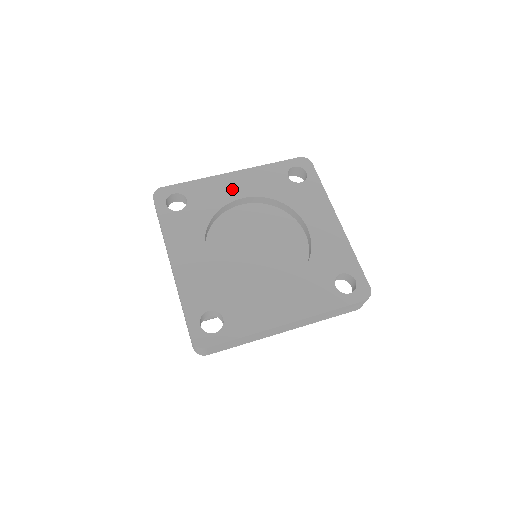
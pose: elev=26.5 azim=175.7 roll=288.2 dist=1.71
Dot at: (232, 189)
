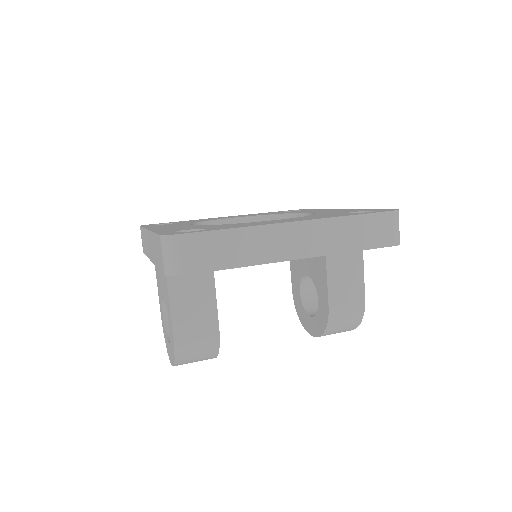
Dot at: occluded
